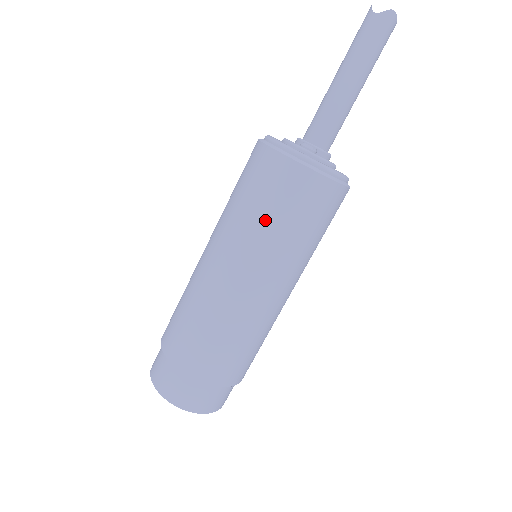
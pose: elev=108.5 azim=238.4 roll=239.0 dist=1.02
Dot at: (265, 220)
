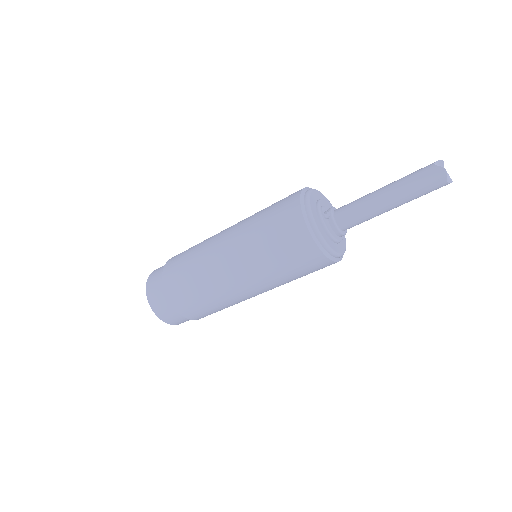
Dot at: (260, 225)
